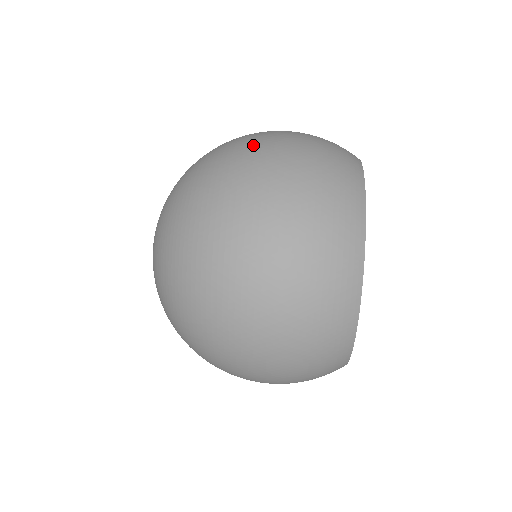
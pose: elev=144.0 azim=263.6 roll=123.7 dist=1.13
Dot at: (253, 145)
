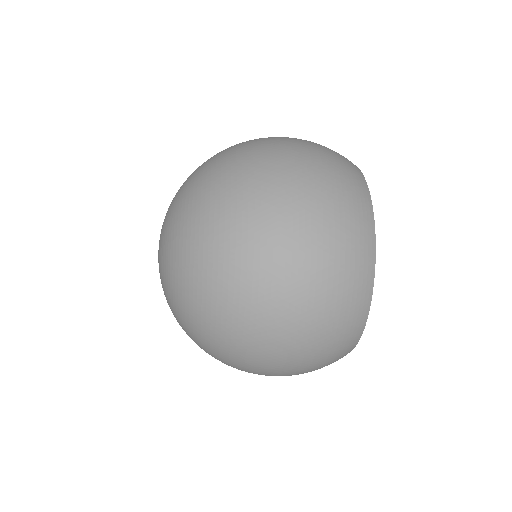
Dot at: (267, 154)
